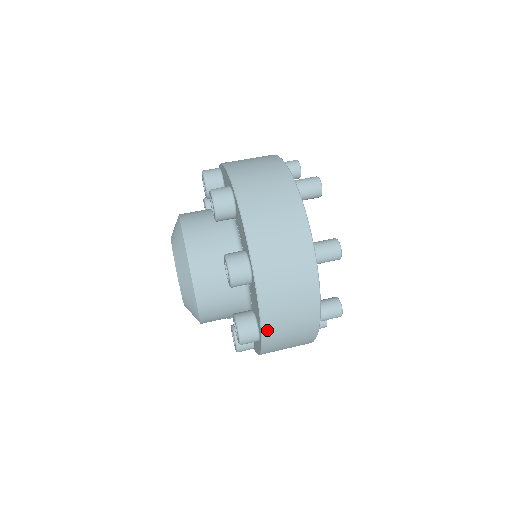
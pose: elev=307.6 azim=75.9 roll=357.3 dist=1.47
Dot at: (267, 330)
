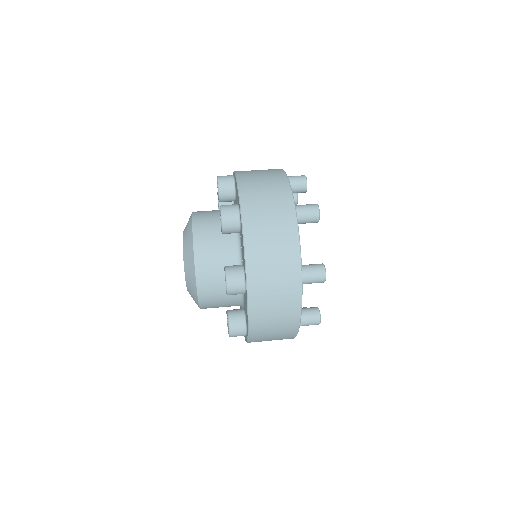
Dot at: (253, 331)
